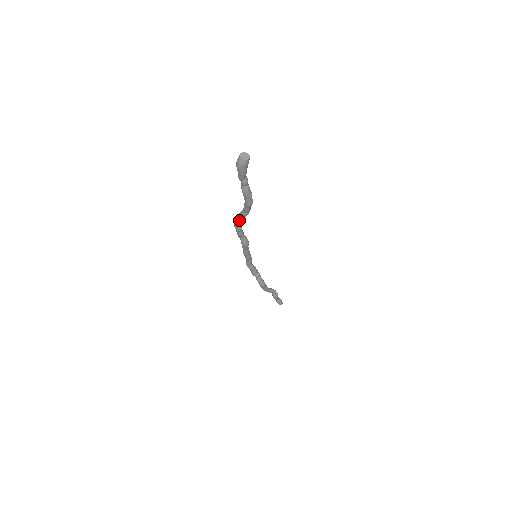
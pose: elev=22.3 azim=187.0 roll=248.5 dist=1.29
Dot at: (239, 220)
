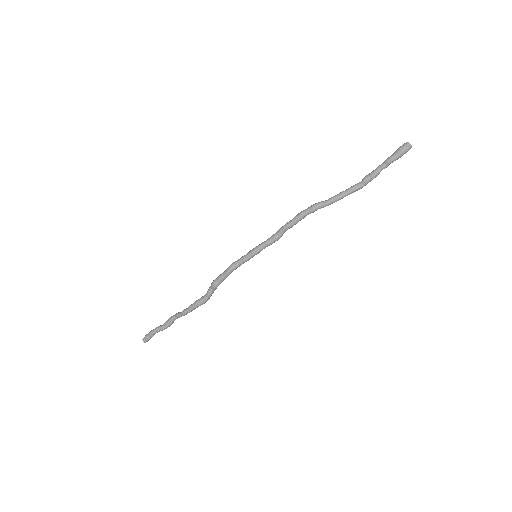
Dot at: (328, 205)
